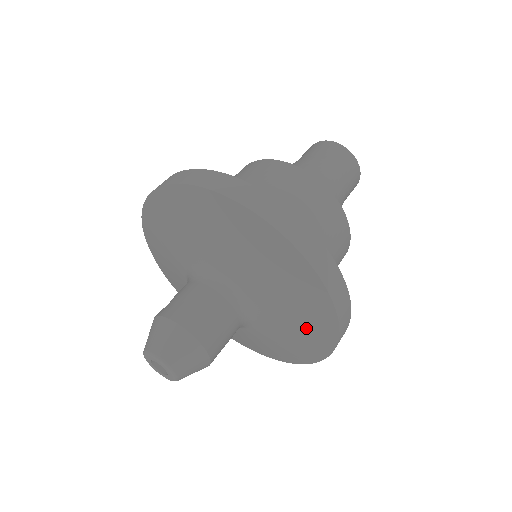
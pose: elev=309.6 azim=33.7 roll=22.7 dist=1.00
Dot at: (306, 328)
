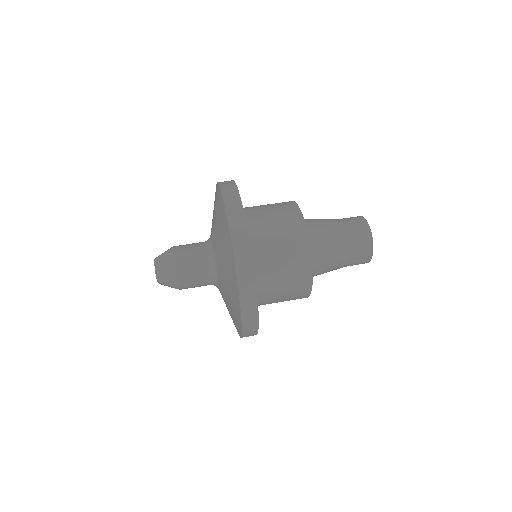
Dot at: (232, 298)
